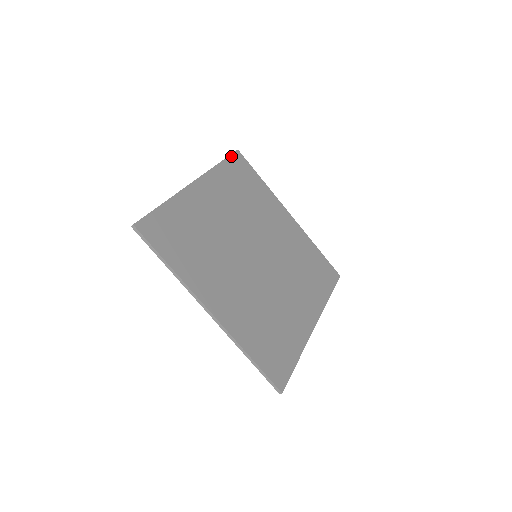
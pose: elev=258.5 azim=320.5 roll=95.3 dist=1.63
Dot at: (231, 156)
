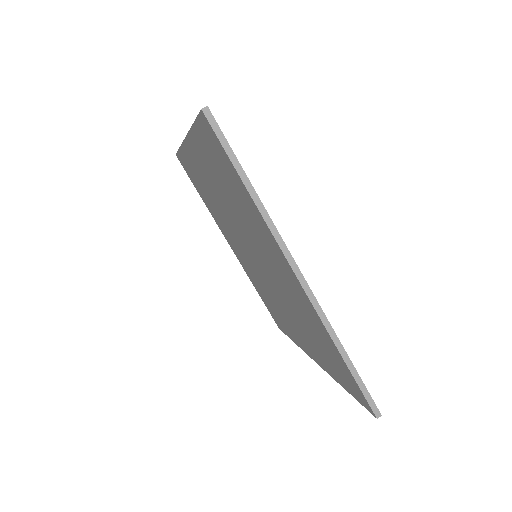
Dot at: occluded
